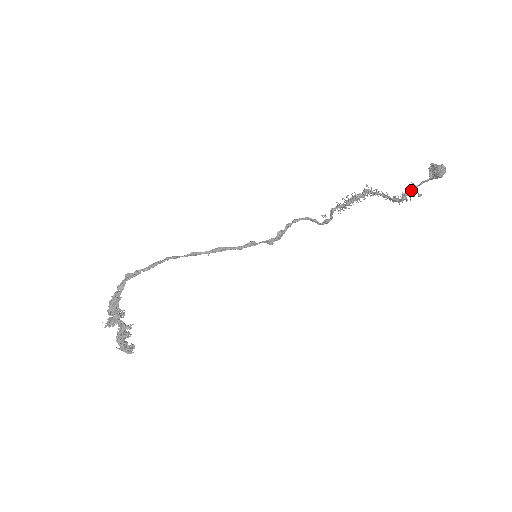
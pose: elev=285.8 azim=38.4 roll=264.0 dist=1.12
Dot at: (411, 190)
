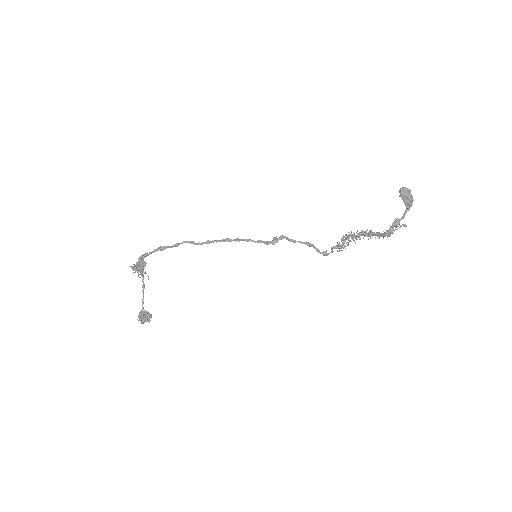
Dot at: (397, 223)
